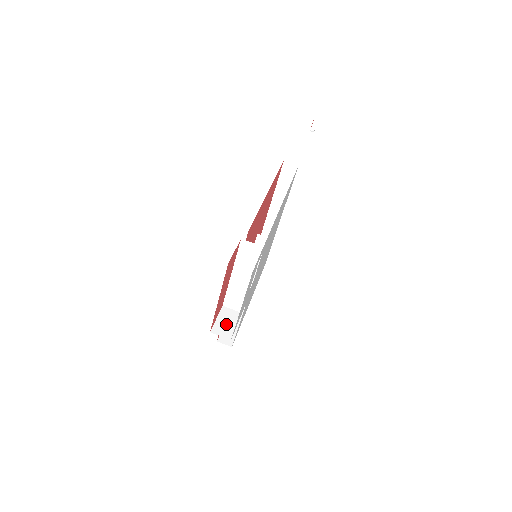
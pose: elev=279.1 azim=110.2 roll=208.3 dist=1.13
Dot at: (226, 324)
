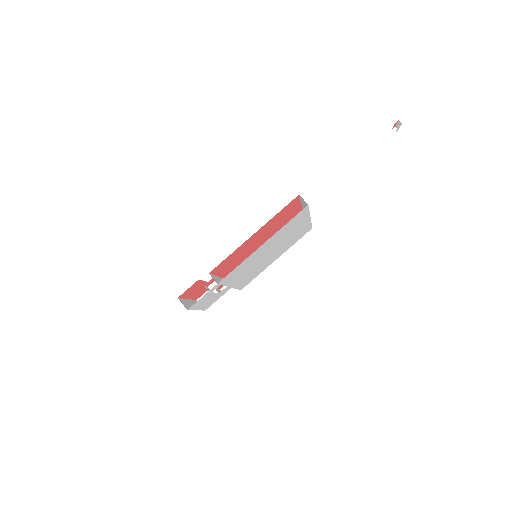
Dot at: occluded
